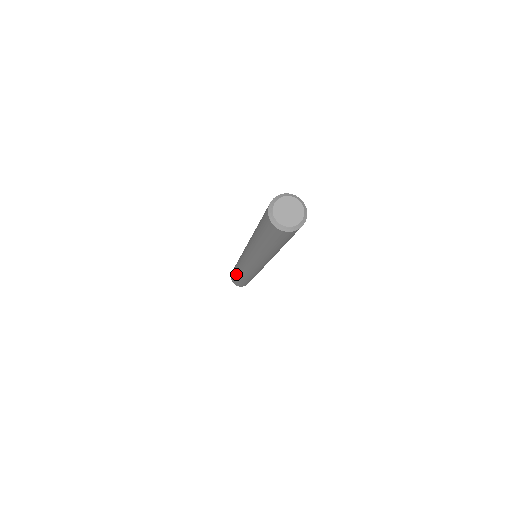
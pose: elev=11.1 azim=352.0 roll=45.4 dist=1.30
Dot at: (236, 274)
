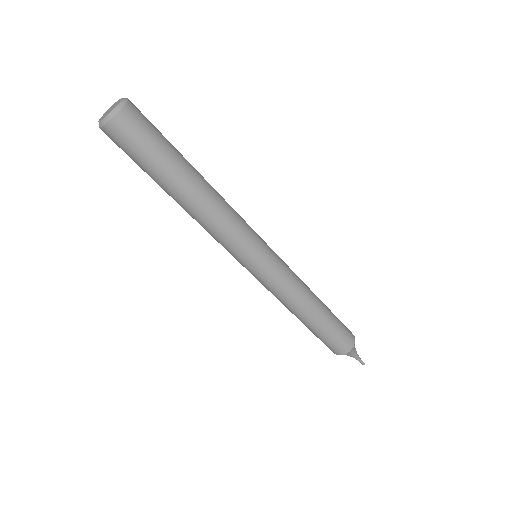
Dot at: (306, 323)
